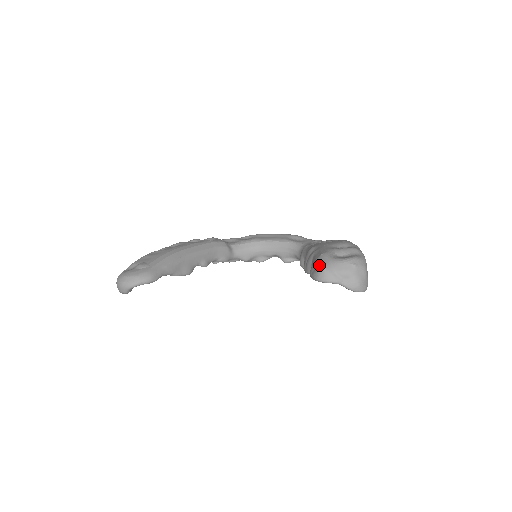
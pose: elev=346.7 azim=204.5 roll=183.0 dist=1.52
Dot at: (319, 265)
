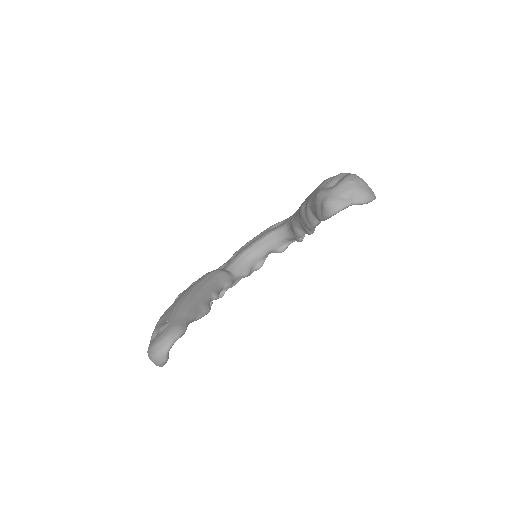
Dot at: (323, 202)
